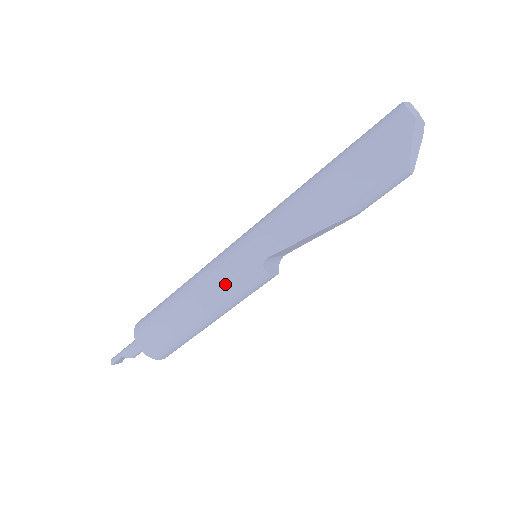
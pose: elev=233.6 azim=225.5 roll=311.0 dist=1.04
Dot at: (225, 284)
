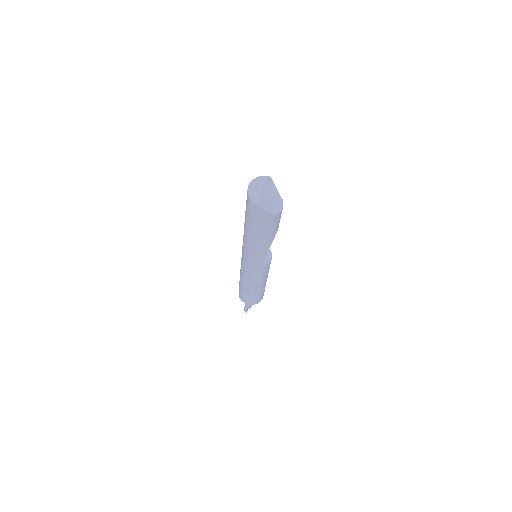
Dot at: (256, 277)
